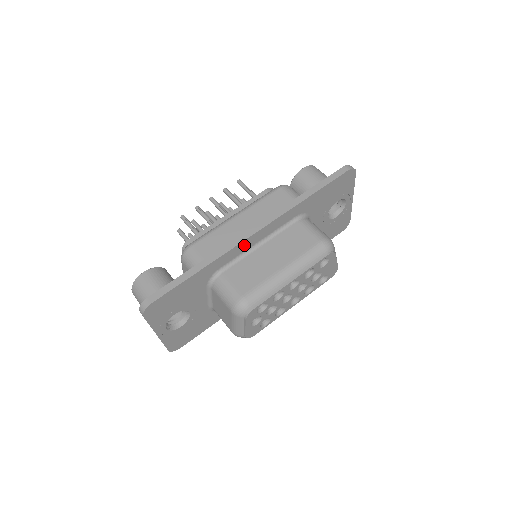
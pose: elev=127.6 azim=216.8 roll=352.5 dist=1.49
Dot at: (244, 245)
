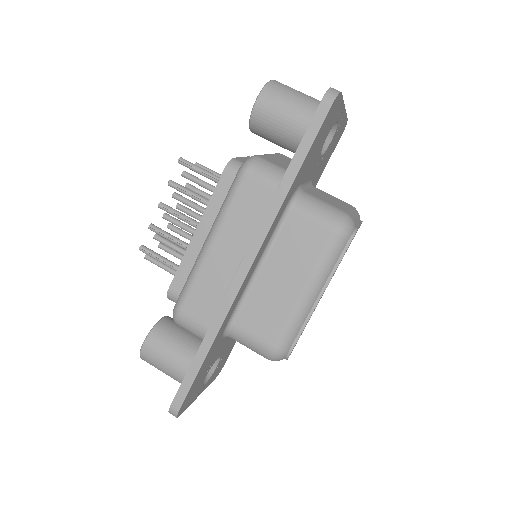
Dot at: (242, 288)
